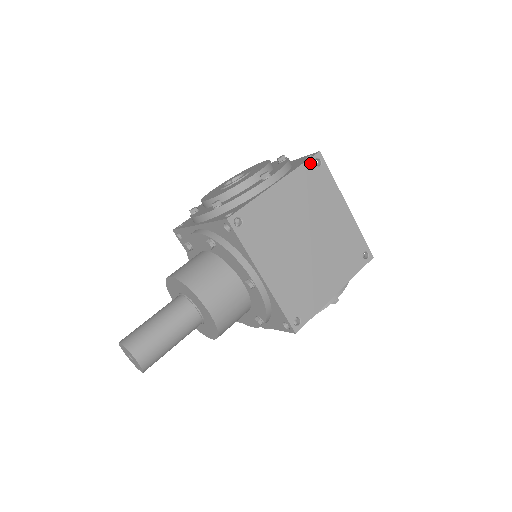
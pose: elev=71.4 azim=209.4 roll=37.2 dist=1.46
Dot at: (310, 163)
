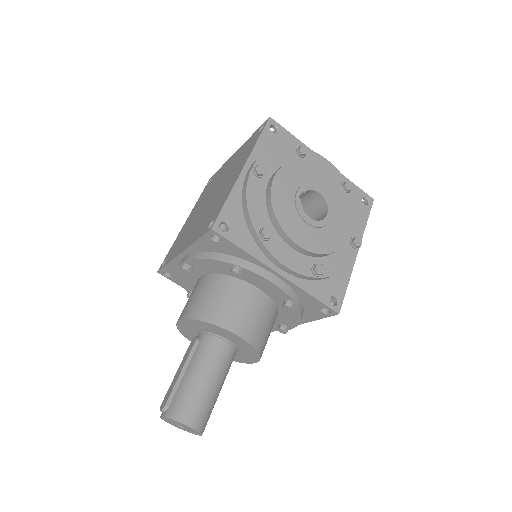
Dot at: (367, 215)
